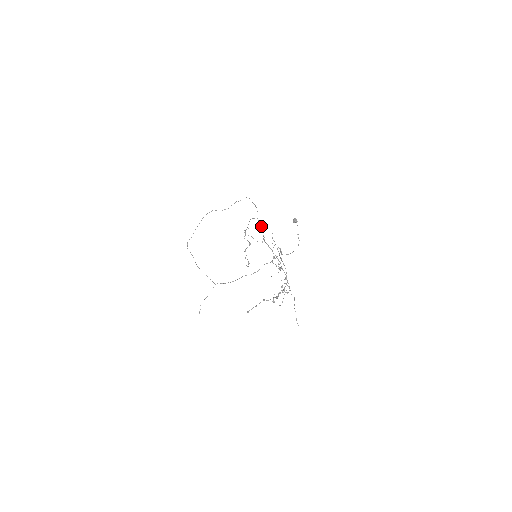
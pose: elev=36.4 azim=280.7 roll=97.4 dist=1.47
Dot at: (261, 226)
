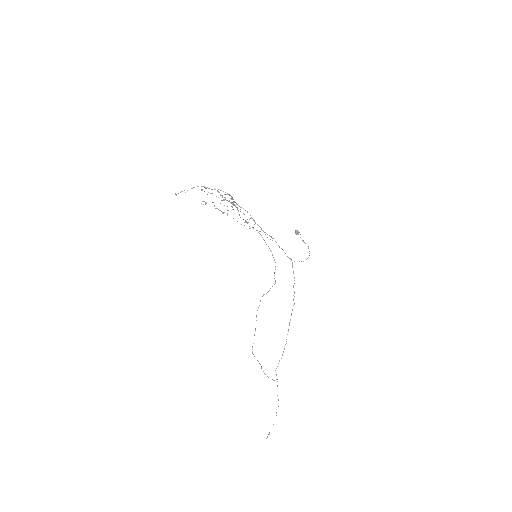
Dot at: (247, 222)
